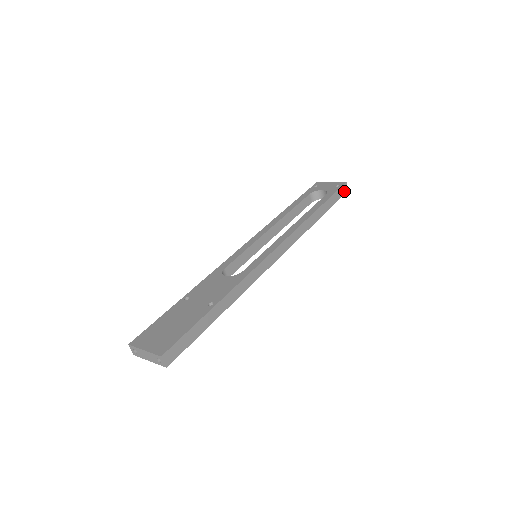
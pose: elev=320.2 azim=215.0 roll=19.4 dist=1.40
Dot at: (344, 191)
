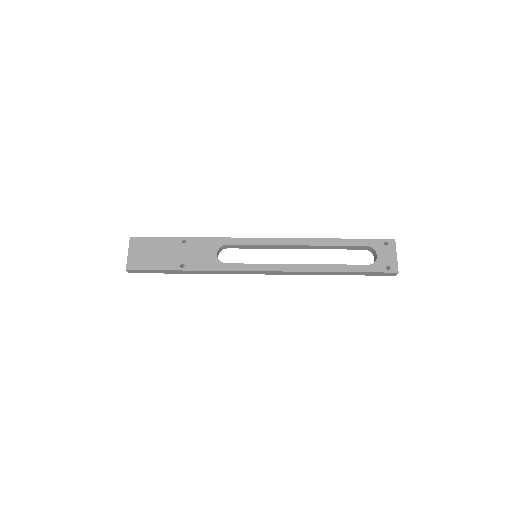
Dot at: (389, 274)
